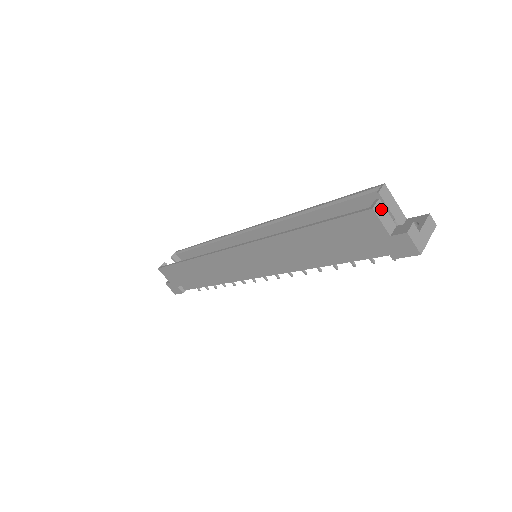
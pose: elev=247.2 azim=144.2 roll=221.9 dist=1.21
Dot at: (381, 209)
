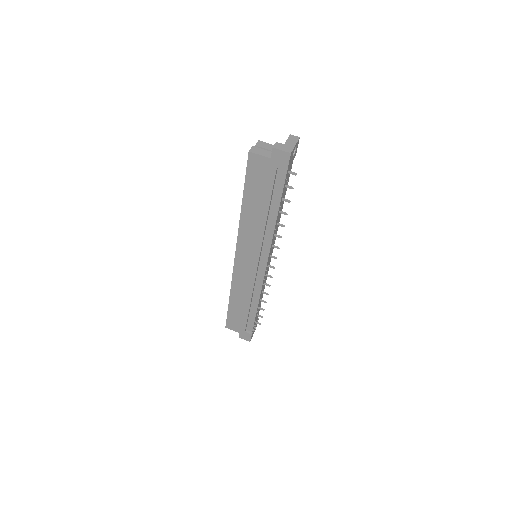
Dot at: (256, 150)
